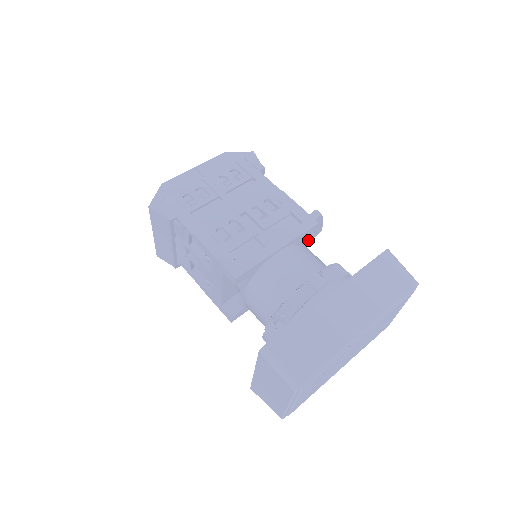
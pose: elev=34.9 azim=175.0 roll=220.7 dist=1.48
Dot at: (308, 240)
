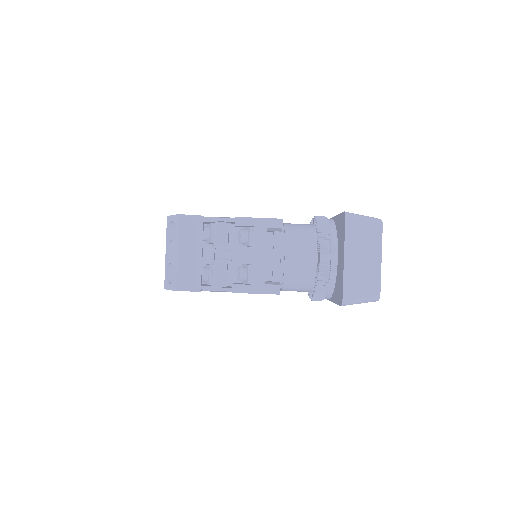
Dot at: occluded
